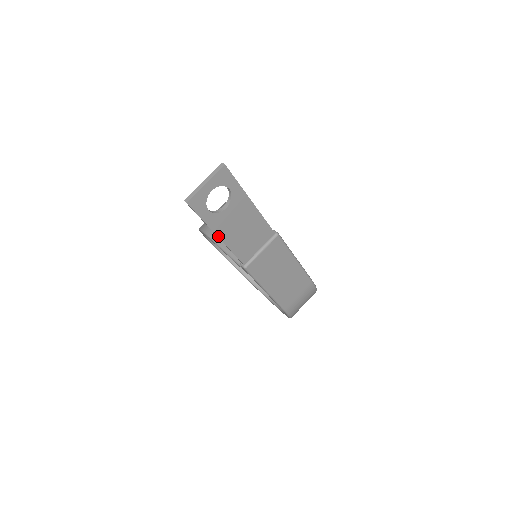
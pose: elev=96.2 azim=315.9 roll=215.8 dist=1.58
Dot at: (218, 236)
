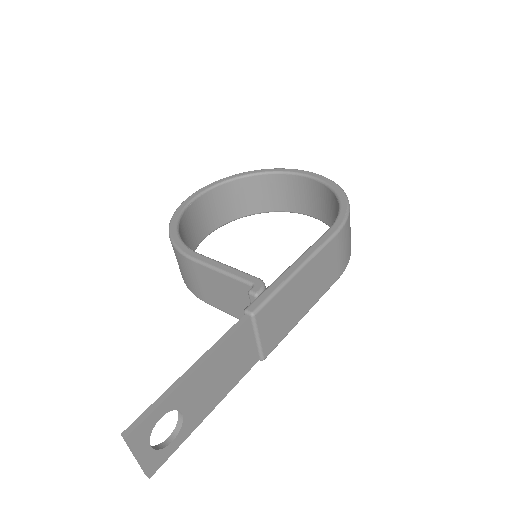
Dot at: (209, 413)
